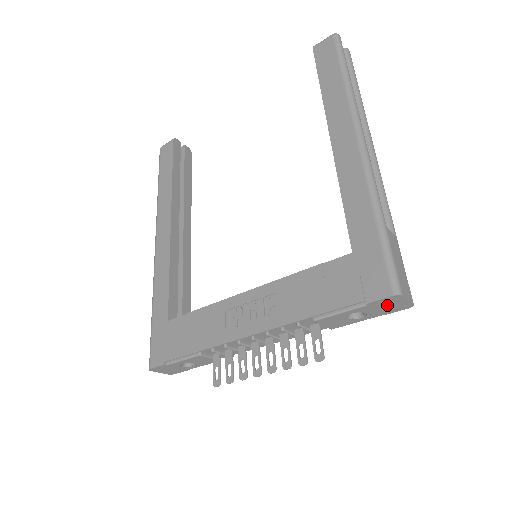
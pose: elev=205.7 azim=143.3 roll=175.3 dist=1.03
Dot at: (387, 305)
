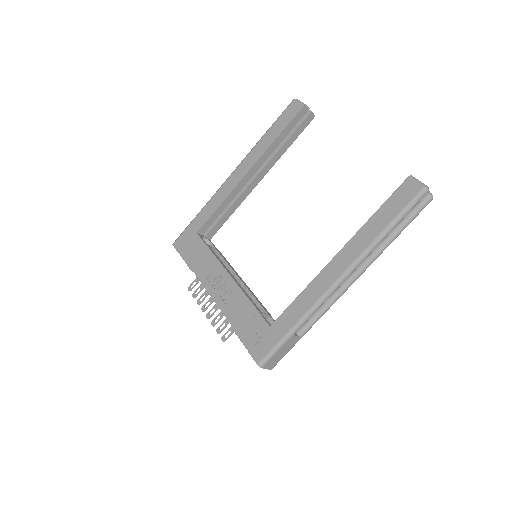
Dot at: occluded
